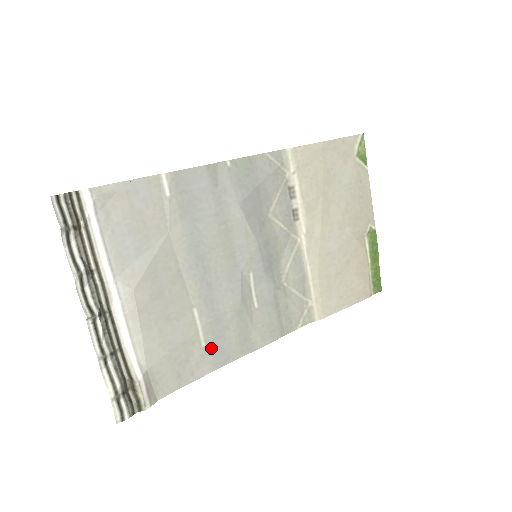
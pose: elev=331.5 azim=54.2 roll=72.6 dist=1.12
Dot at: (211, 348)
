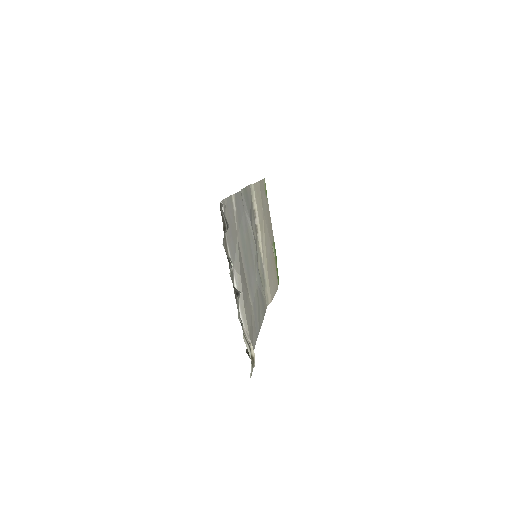
Dot at: (255, 322)
